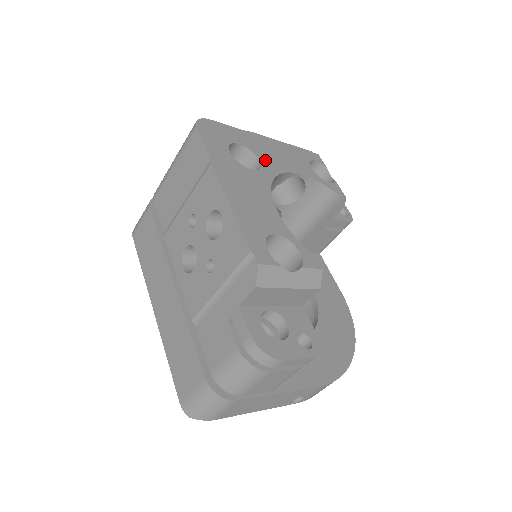
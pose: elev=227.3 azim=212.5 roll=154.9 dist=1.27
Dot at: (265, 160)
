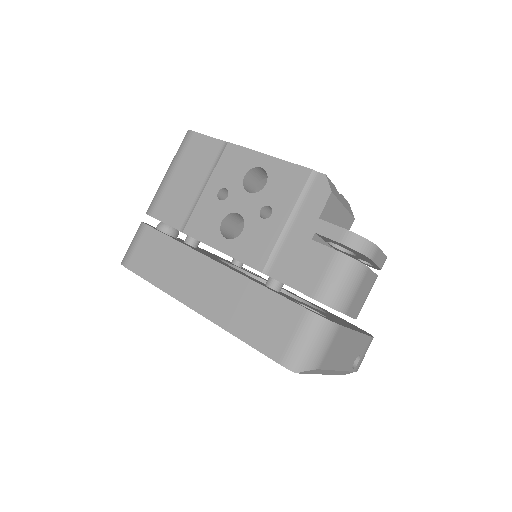
Dot at: occluded
